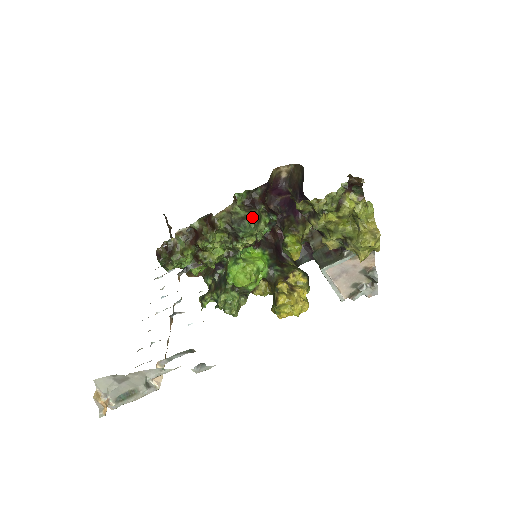
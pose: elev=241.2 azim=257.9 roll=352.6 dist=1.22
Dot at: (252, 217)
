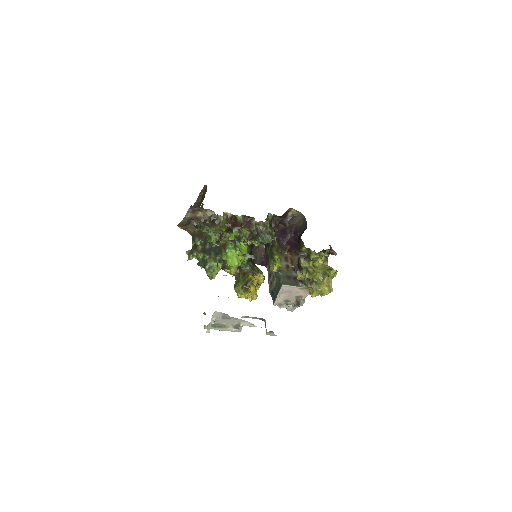
Dot at: (272, 235)
